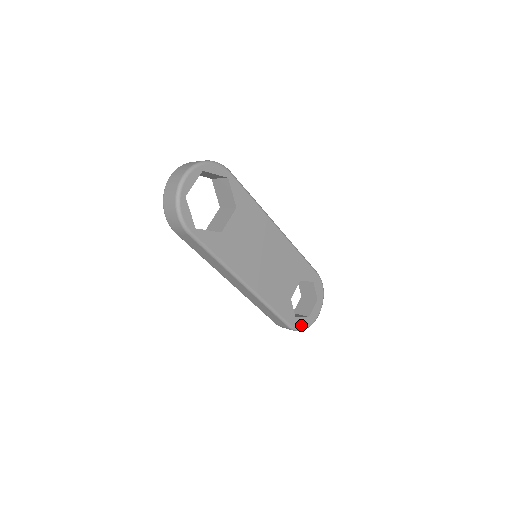
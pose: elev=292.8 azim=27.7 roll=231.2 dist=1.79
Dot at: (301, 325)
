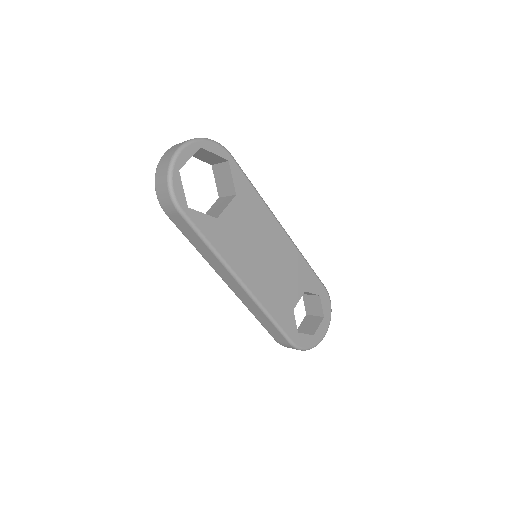
Dot at: (304, 343)
